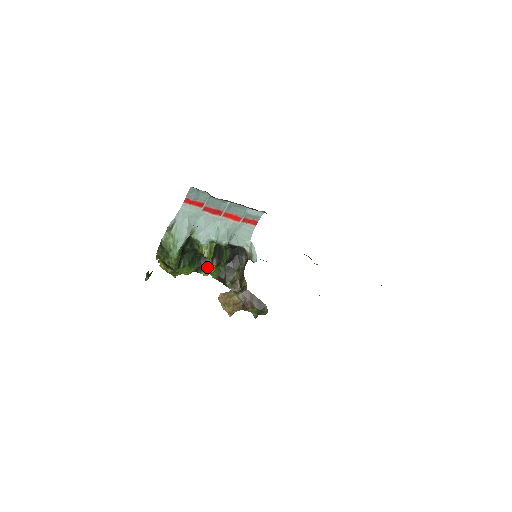
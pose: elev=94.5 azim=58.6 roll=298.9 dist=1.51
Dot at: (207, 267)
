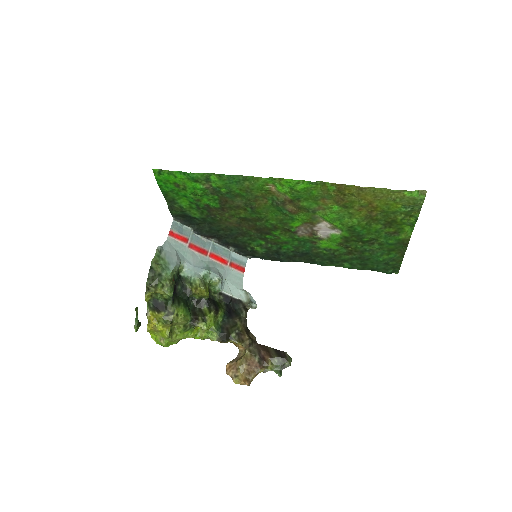
Dot at: (204, 316)
